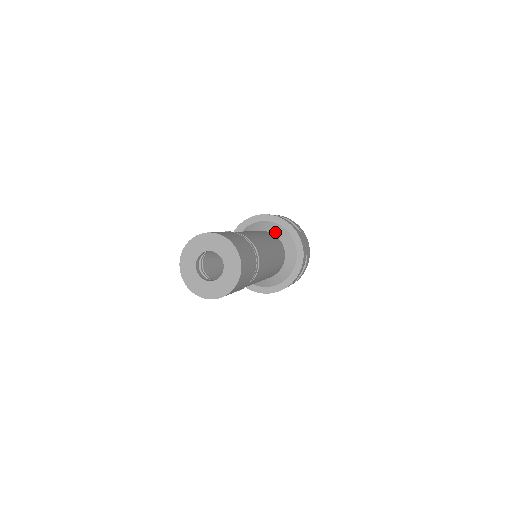
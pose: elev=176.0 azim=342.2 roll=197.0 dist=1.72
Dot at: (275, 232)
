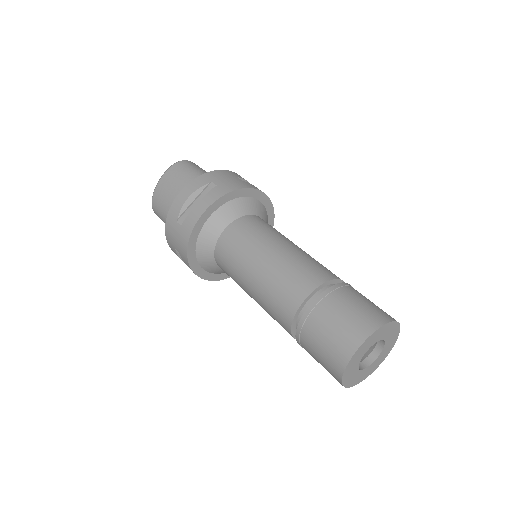
Dot at: (263, 216)
